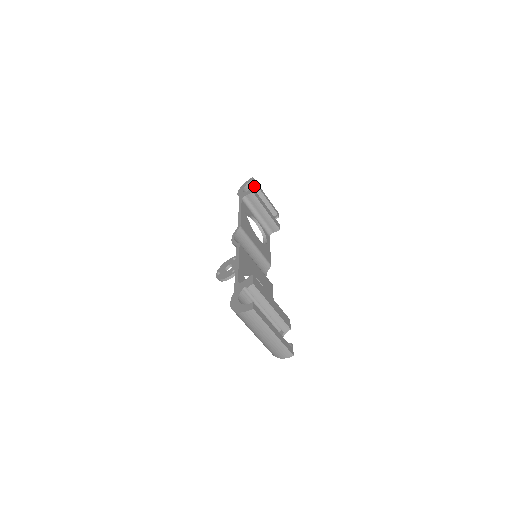
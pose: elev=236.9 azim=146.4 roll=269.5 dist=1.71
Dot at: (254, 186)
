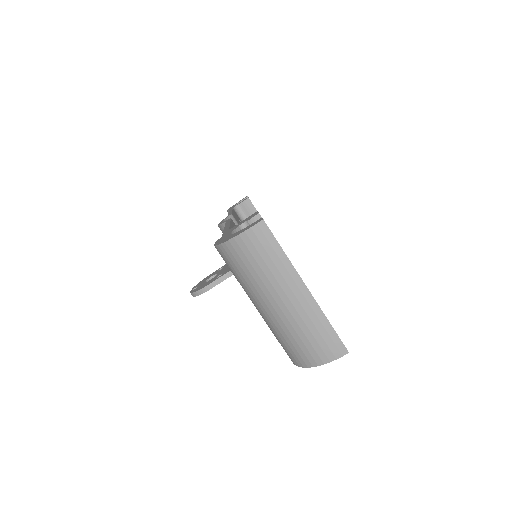
Dot at: occluded
